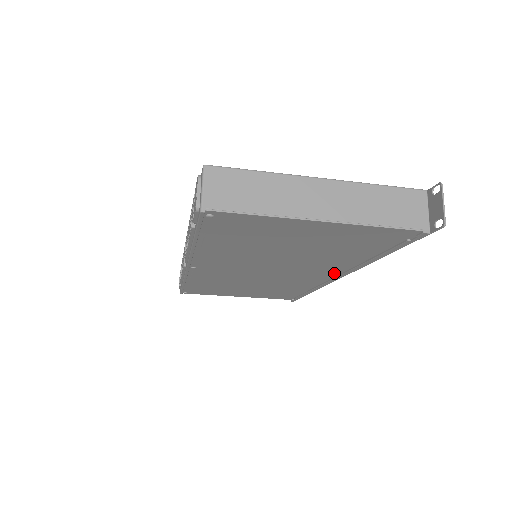
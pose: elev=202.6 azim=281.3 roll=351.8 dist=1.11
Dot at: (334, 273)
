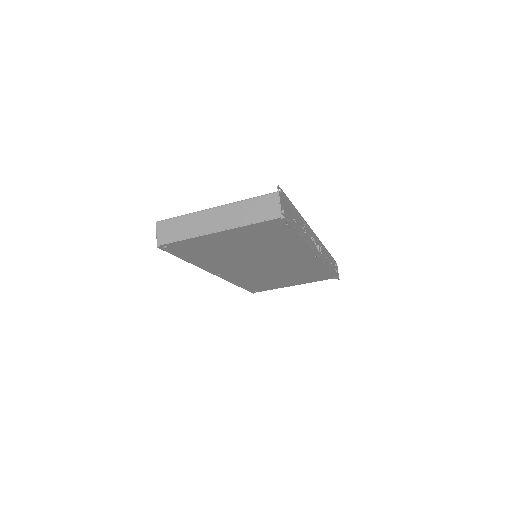
Dot at: (306, 253)
